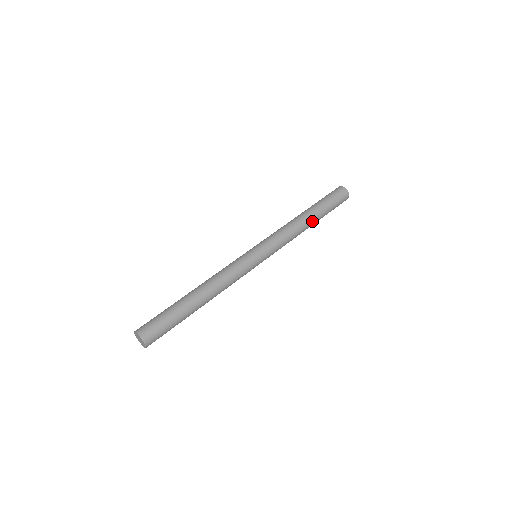
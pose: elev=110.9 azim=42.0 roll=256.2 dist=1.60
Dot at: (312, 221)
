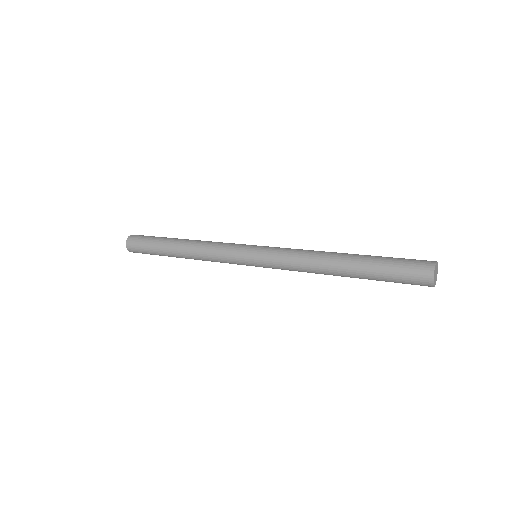
Dot at: (343, 276)
